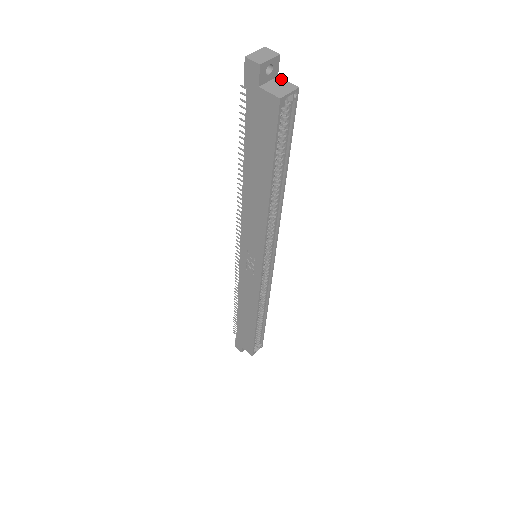
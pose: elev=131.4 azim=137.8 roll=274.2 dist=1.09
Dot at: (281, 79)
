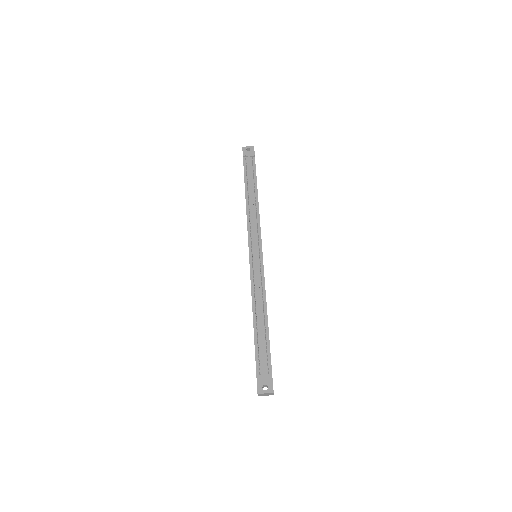
Dot at: occluded
